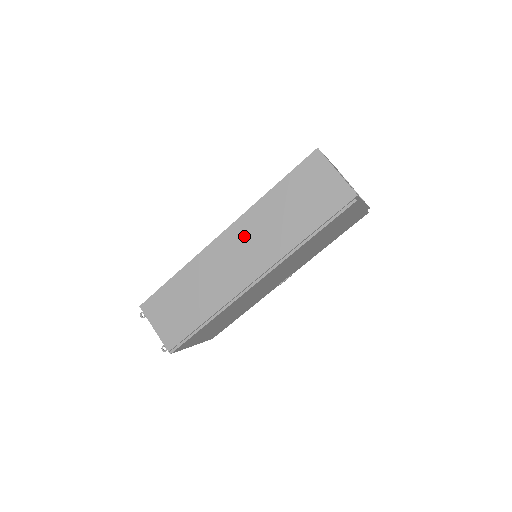
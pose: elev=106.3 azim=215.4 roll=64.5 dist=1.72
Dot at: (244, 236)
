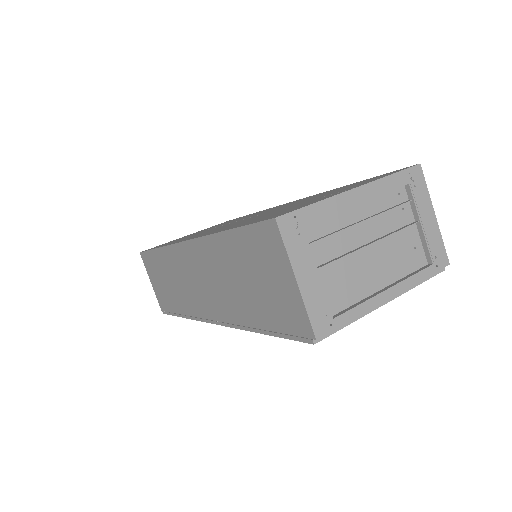
Dot at: (200, 265)
